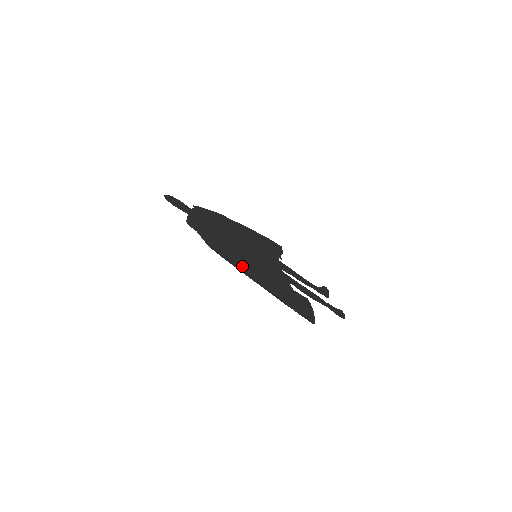
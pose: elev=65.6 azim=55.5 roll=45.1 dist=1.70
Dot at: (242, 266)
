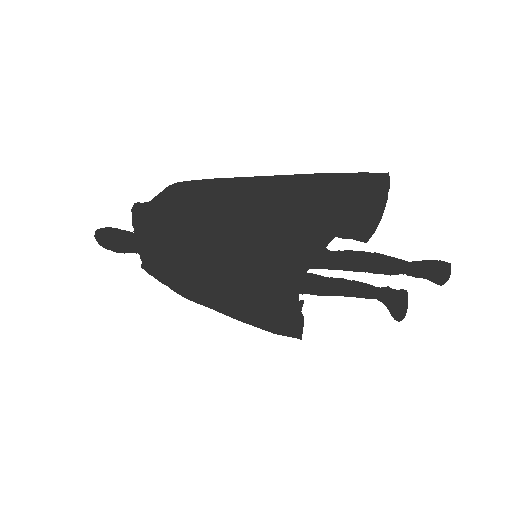
Dot at: (233, 196)
